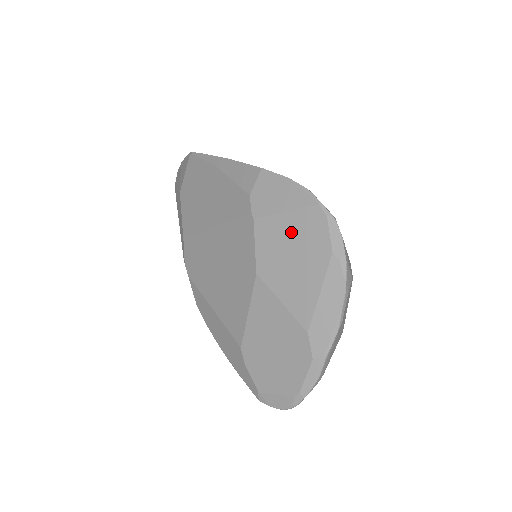
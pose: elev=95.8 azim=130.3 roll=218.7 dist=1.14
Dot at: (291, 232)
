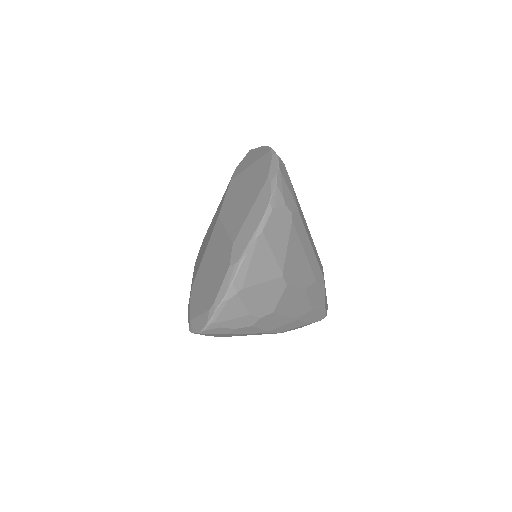
Dot at: (248, 177)
